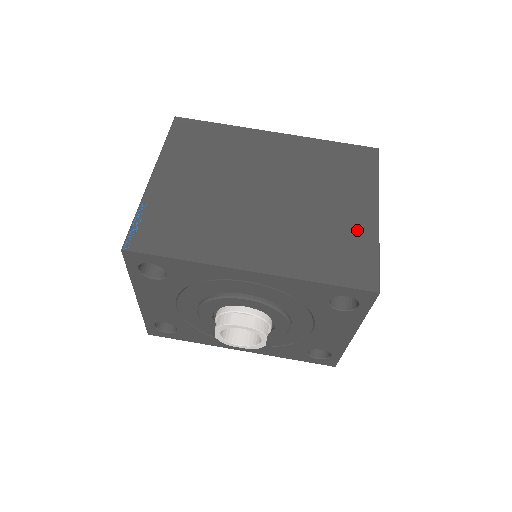
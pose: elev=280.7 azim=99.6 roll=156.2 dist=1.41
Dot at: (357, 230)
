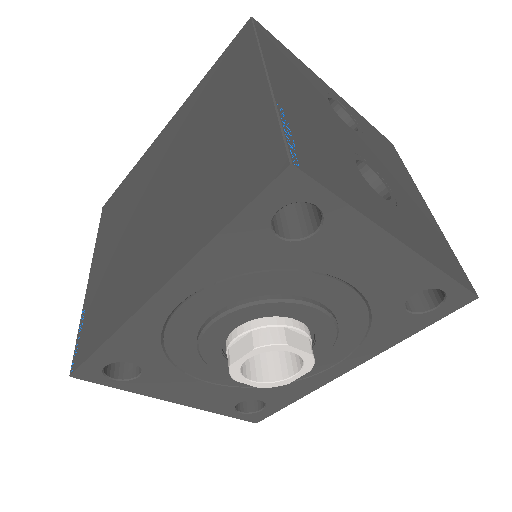
Dot at: (247, 122)
